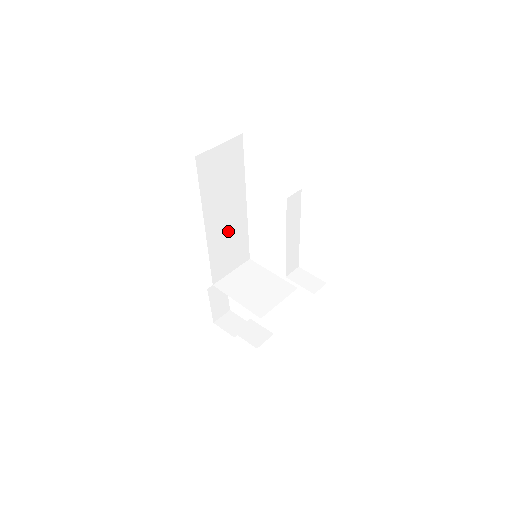
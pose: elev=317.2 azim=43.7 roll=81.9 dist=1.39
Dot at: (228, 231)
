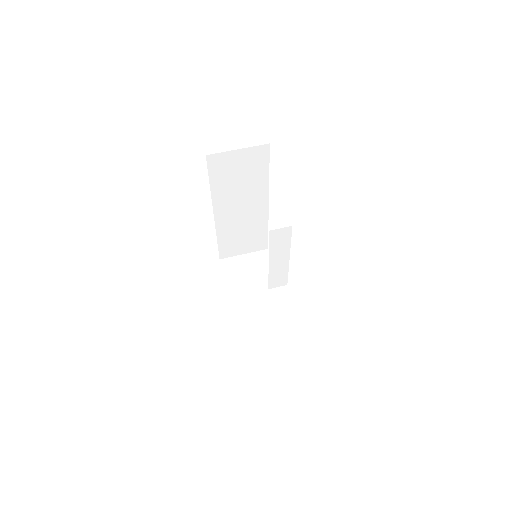
Dot at: (243, 222)
